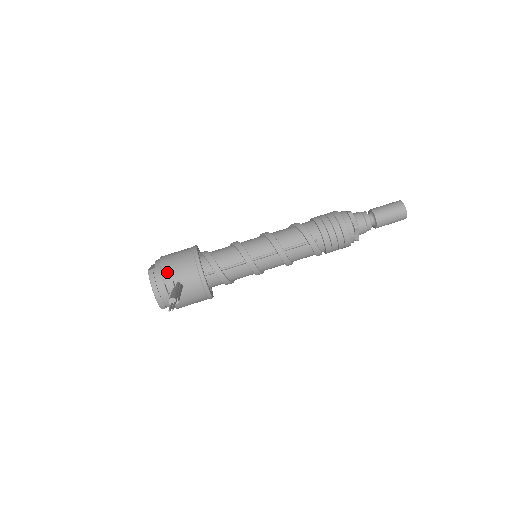
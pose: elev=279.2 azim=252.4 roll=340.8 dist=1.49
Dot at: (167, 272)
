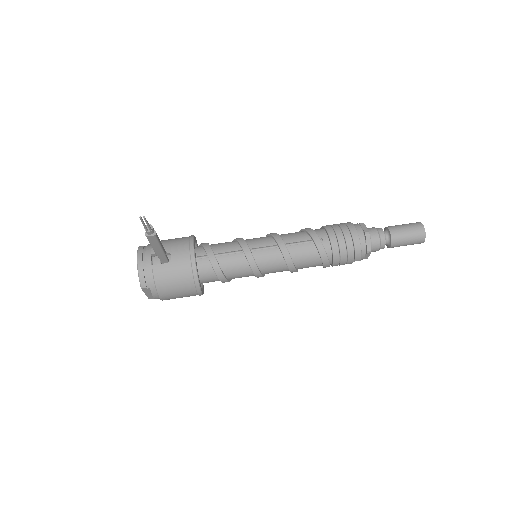
Dot at: occluded
